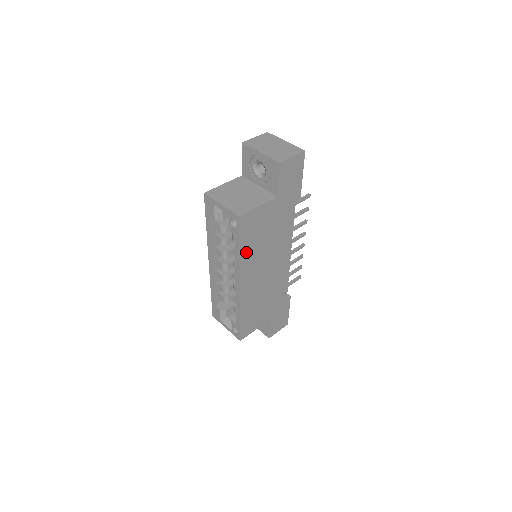
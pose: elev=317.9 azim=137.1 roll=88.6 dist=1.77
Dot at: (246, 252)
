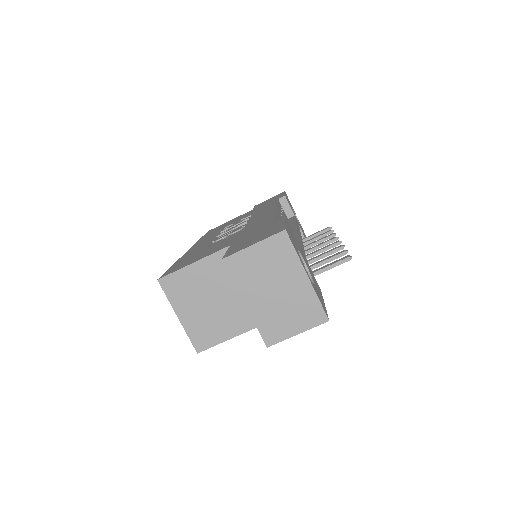
Dot at: occluded
